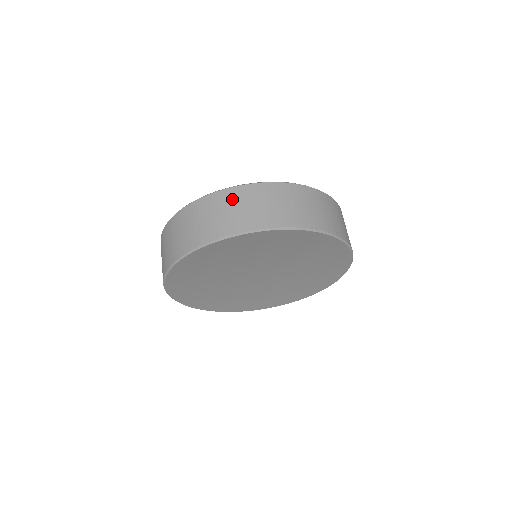
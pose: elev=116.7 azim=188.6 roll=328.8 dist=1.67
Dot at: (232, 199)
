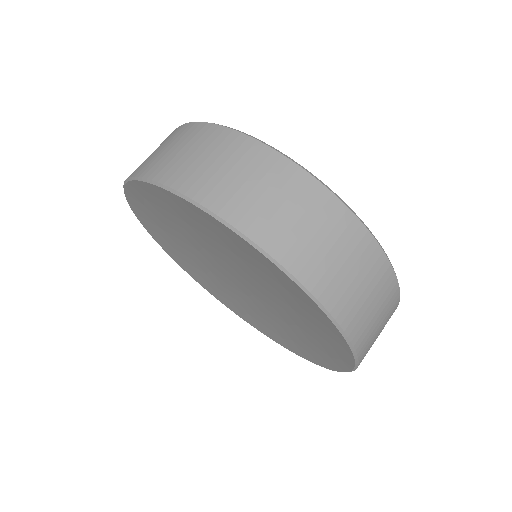
Dot at: (362, 256)
